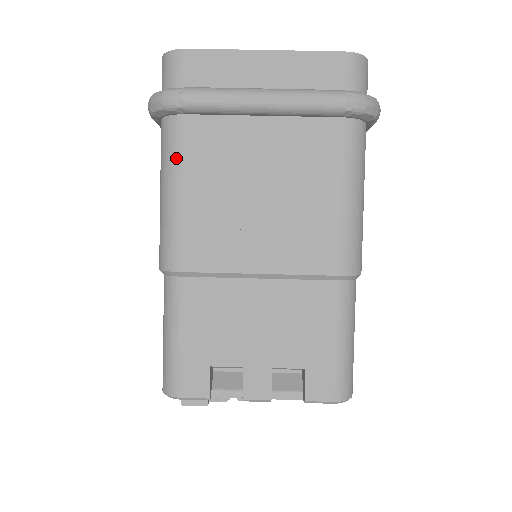
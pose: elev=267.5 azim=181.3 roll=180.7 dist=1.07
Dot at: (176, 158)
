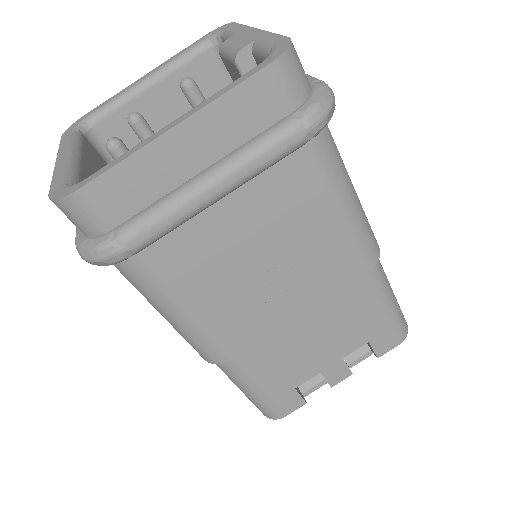
Dot at: (158, 290)
